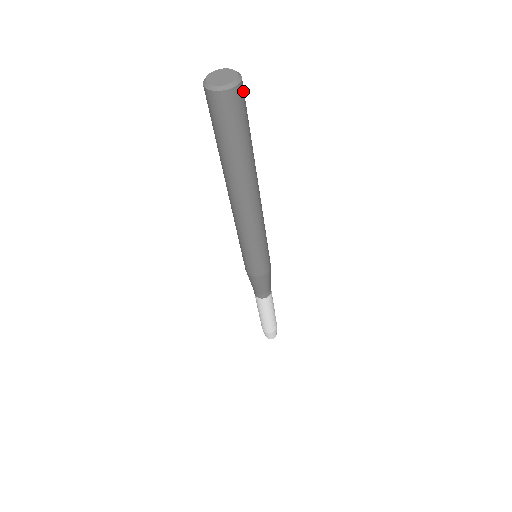
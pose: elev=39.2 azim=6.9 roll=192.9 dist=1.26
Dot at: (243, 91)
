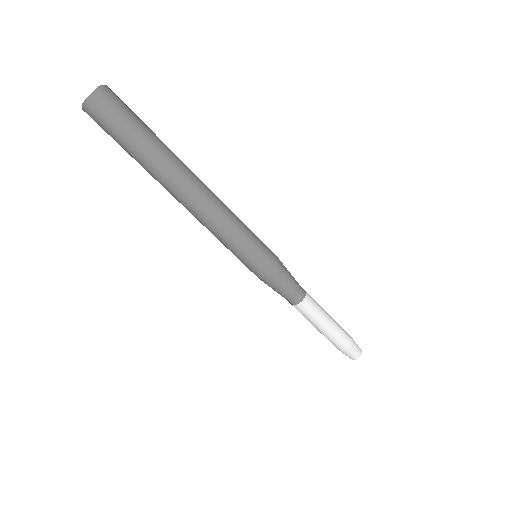
Dot at: (111, 96)
